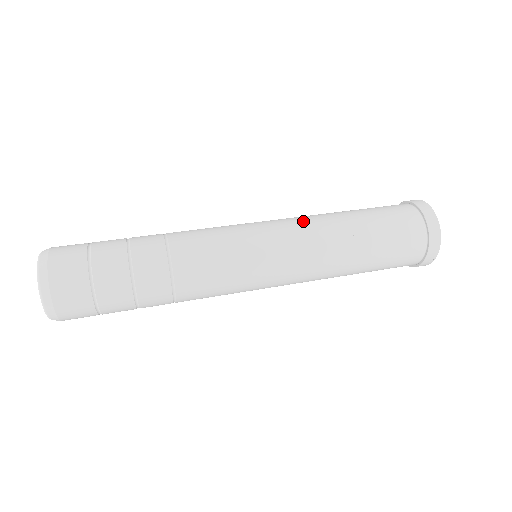
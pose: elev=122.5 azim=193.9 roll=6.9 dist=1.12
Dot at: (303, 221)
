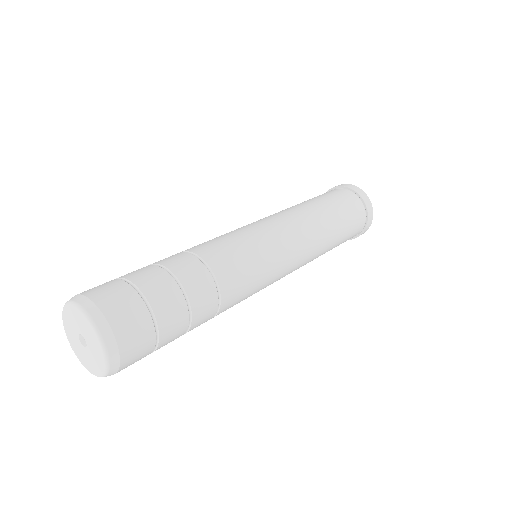
Dot at: (291, 216)
